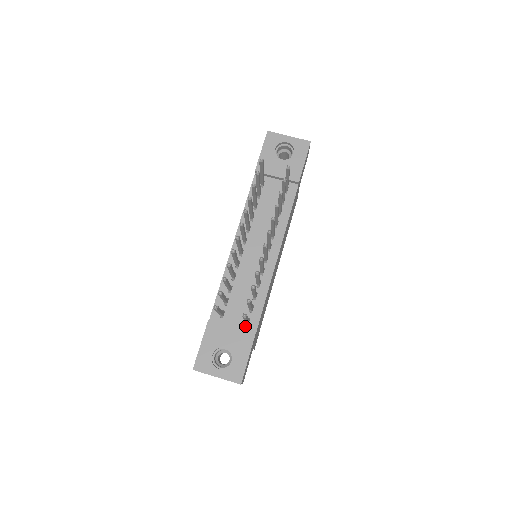
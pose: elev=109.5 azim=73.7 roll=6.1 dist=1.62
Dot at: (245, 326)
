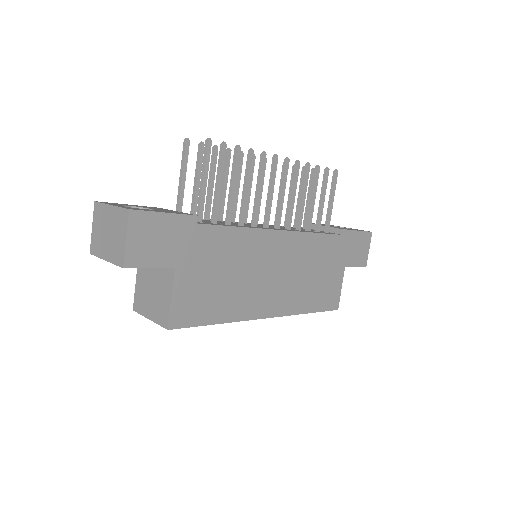
Dot at: occluded
